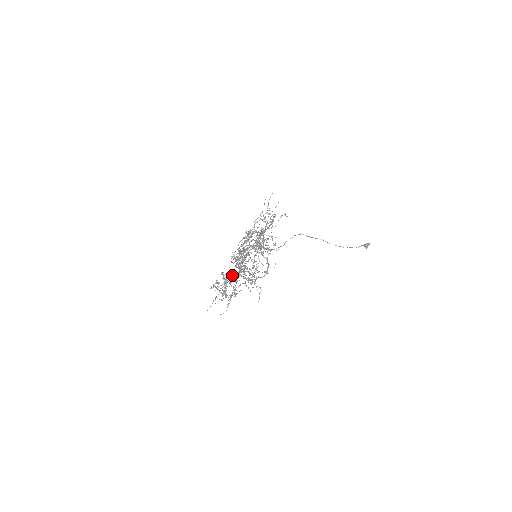
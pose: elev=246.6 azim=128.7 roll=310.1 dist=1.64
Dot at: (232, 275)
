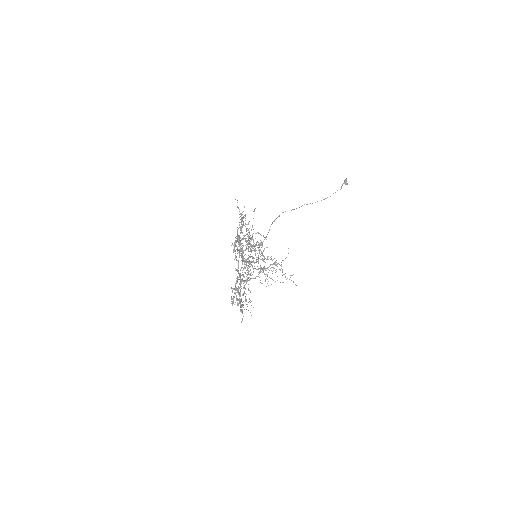
Dot at: (245, 284)
